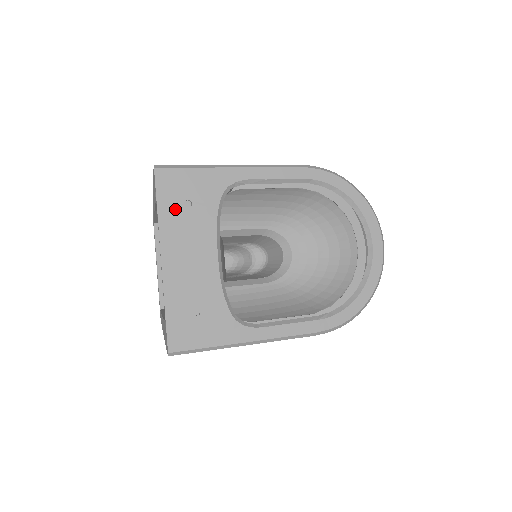
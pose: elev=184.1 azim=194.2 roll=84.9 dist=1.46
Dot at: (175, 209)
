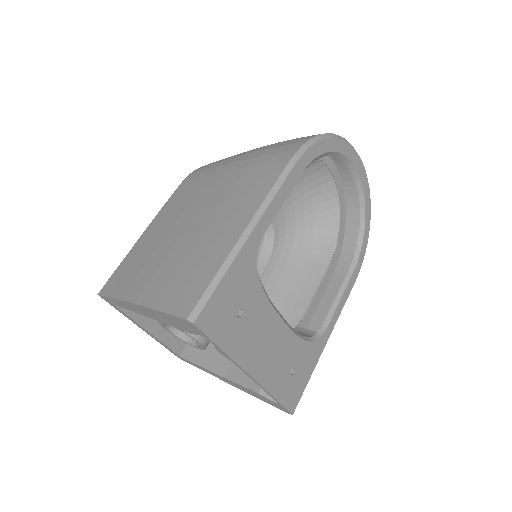
Dot at: (234, 331)
